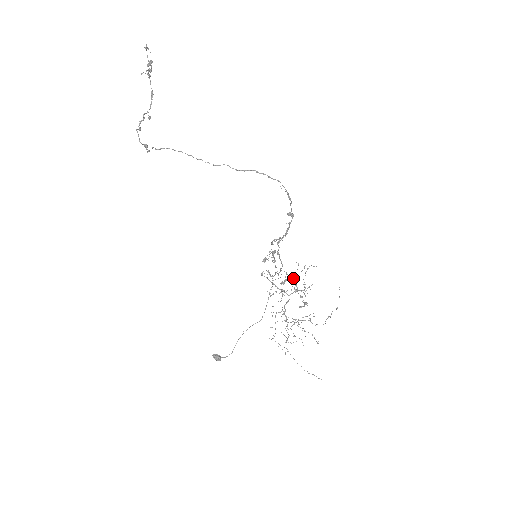
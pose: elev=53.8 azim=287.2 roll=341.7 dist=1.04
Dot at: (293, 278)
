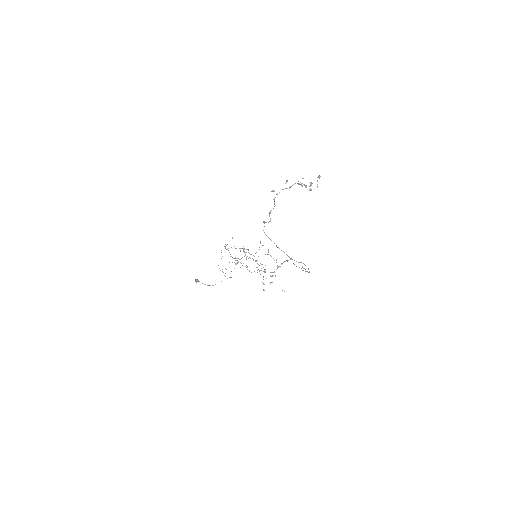
Dot at: occluded
